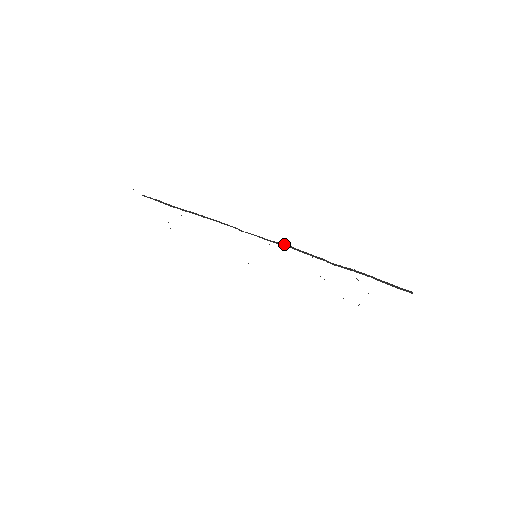
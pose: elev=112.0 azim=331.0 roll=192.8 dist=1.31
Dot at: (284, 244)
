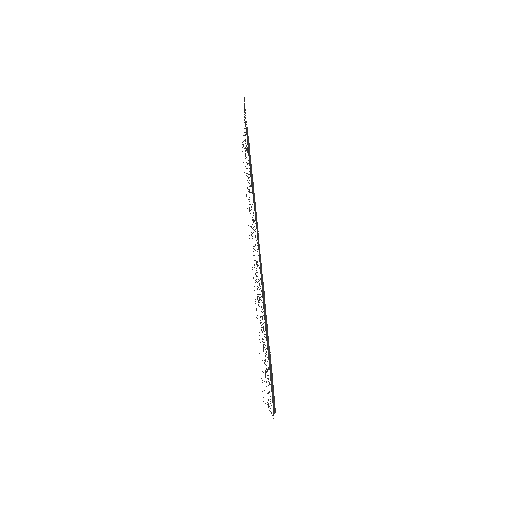
Dot at: (263, 284)
